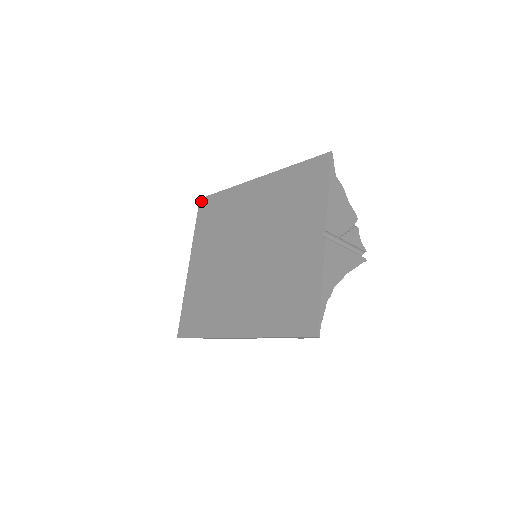
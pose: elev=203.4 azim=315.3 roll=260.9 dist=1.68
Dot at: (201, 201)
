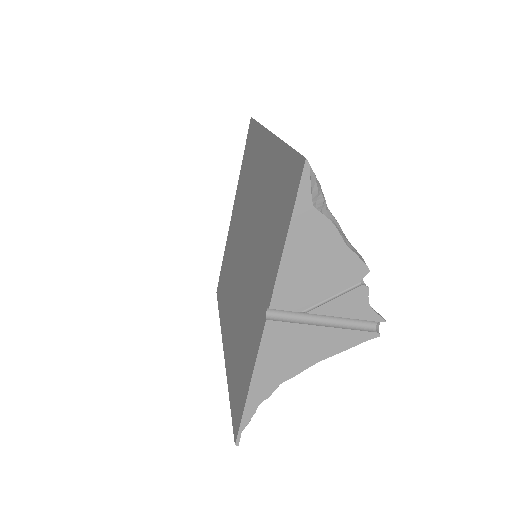
Dot at: (250, 123)
